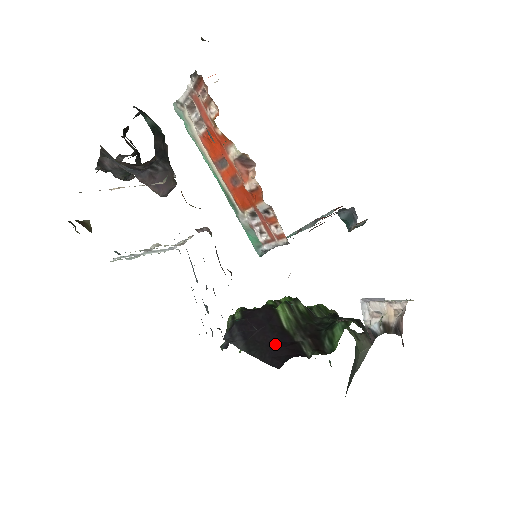
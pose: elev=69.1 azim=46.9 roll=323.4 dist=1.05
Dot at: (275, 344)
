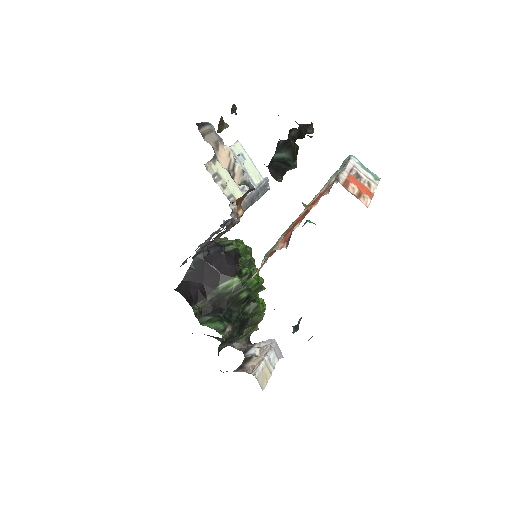
Dot at: (201, 281)
